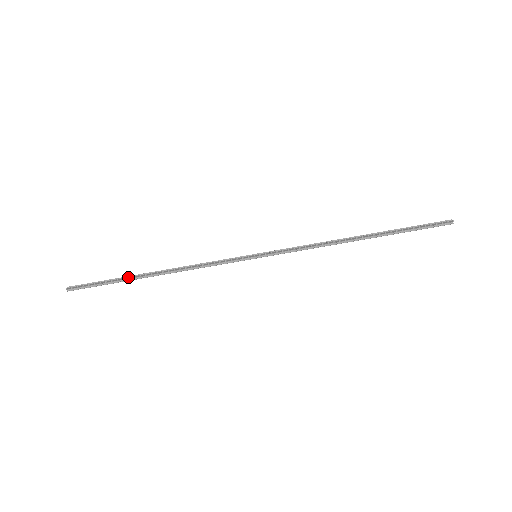
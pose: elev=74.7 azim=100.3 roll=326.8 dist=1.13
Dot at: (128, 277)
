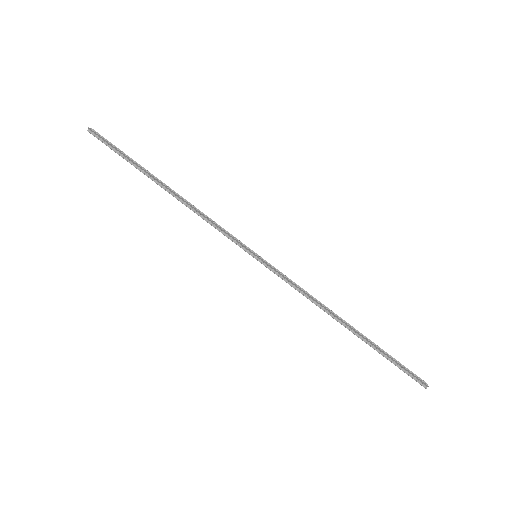
Dot at: (144, 169)
